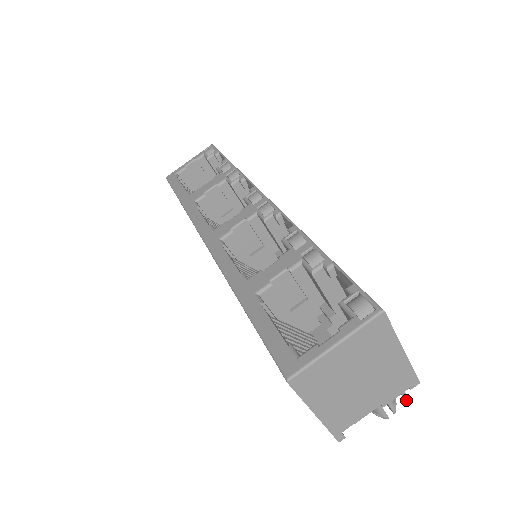
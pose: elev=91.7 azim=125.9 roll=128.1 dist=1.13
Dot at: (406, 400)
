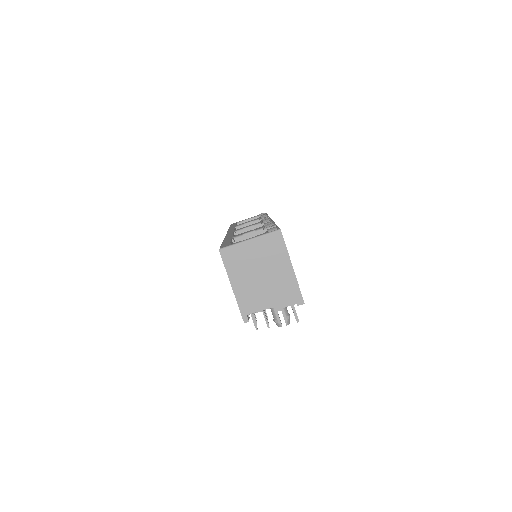
Dot at: (297, 320)
